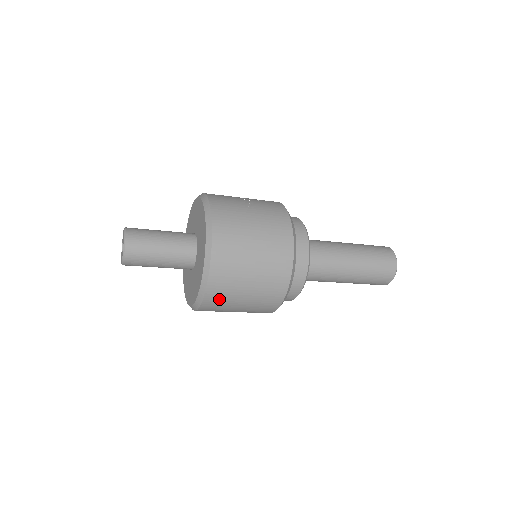
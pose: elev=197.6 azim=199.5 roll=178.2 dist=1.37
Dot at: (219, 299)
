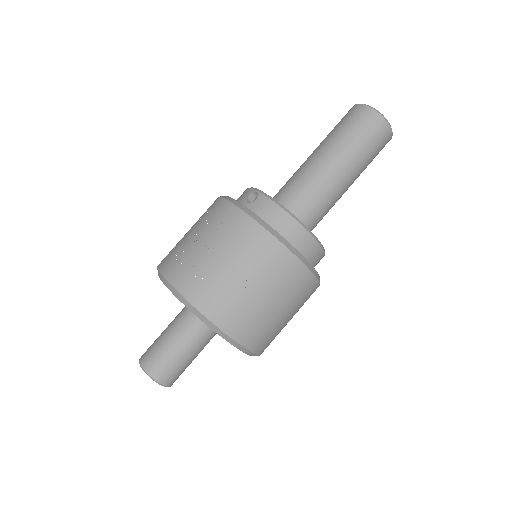
Dot at: occluded
